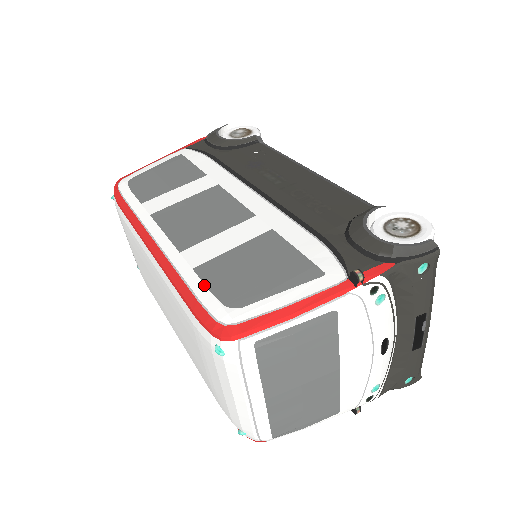
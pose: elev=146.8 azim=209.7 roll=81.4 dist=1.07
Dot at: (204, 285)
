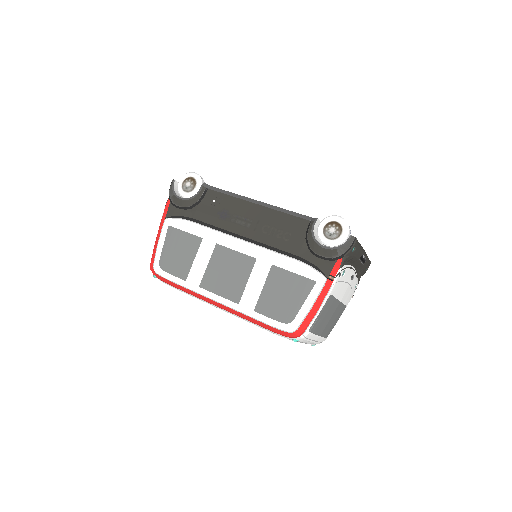
Dot at: (267, 317)
